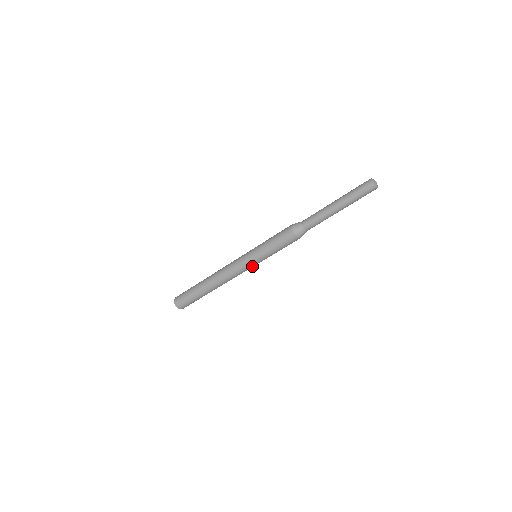
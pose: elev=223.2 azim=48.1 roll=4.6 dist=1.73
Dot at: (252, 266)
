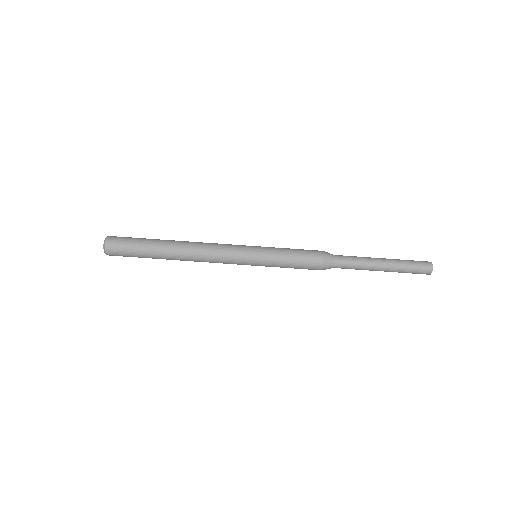
Dot at: (245, 262)
